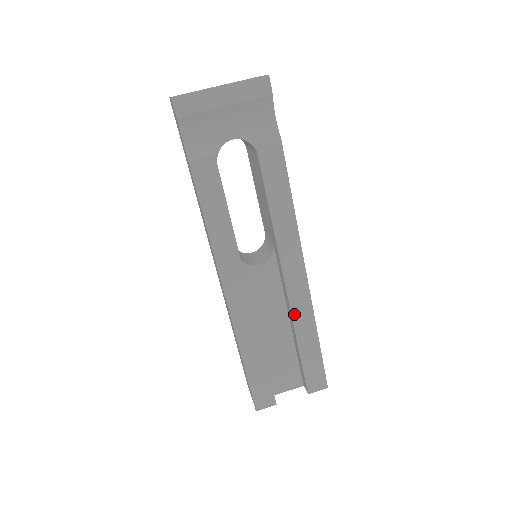
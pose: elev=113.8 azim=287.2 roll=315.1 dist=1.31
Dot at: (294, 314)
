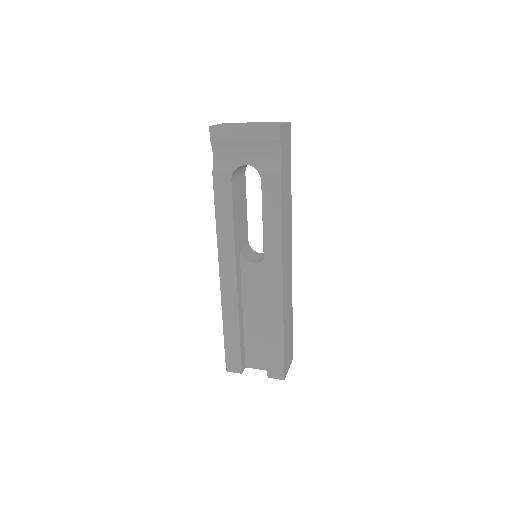
Dot at: (268, 310)
